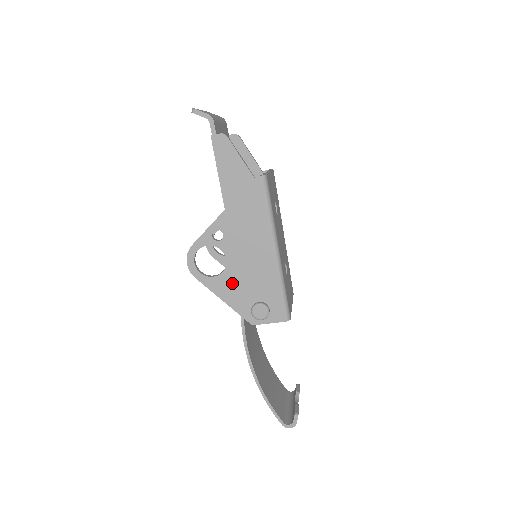
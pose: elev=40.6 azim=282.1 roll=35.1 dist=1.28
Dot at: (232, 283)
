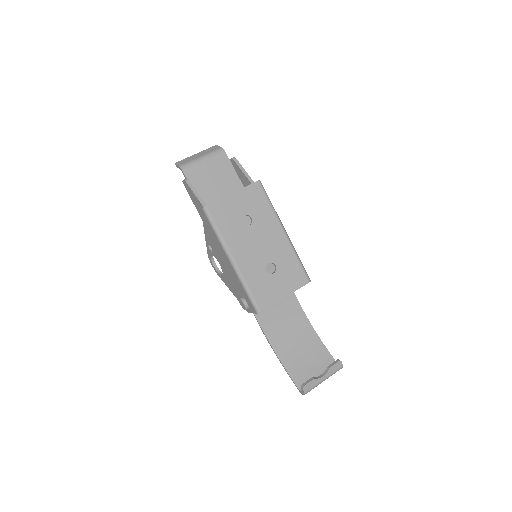
Dot at: (229, 281)
